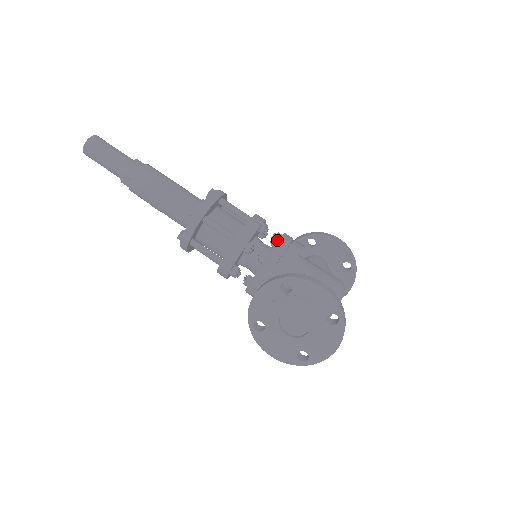
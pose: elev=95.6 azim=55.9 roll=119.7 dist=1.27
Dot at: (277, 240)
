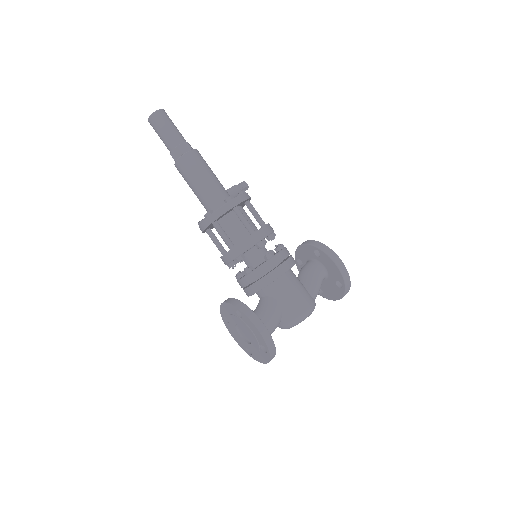
Dot at: (266, 259)
